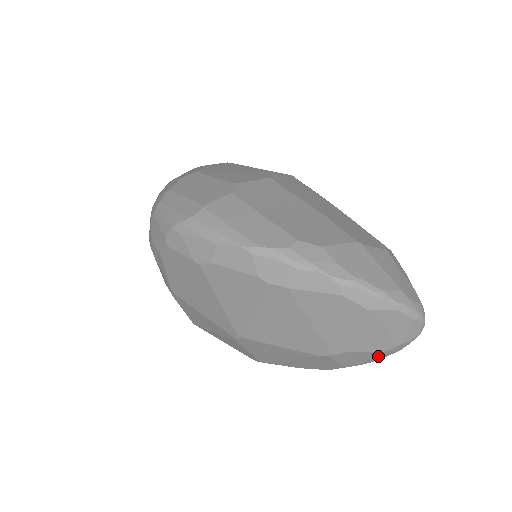
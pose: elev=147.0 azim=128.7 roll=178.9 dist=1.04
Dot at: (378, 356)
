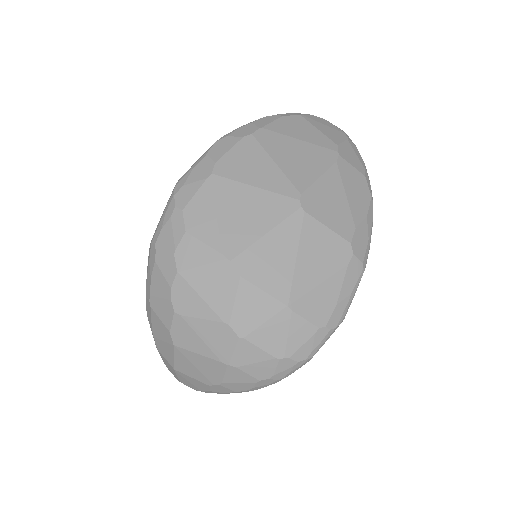
Dot at: (355, 151)
